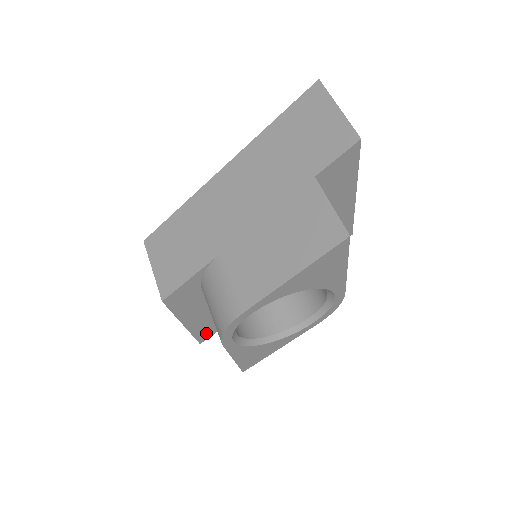
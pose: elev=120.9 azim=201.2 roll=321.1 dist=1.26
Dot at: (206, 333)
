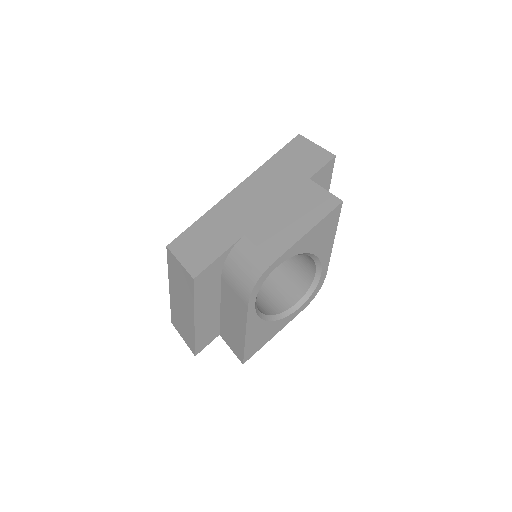
Dot at: (204, 340)
